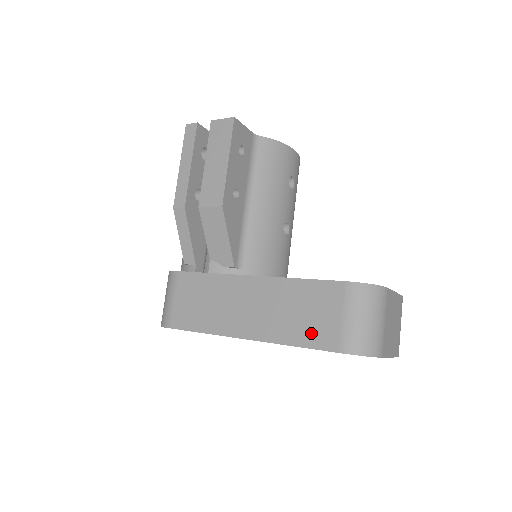
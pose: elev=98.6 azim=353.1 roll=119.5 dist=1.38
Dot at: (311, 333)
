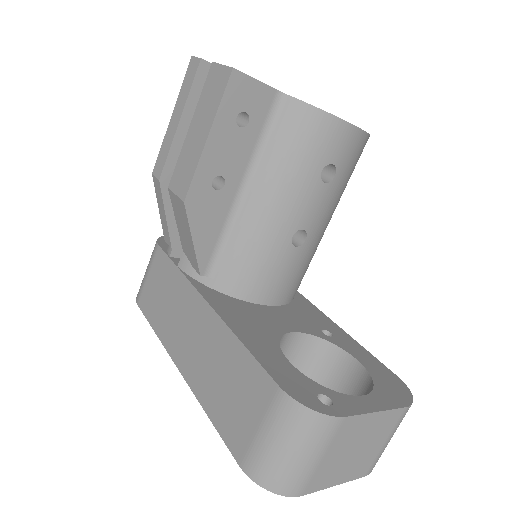
Dot at: (226, 418)
